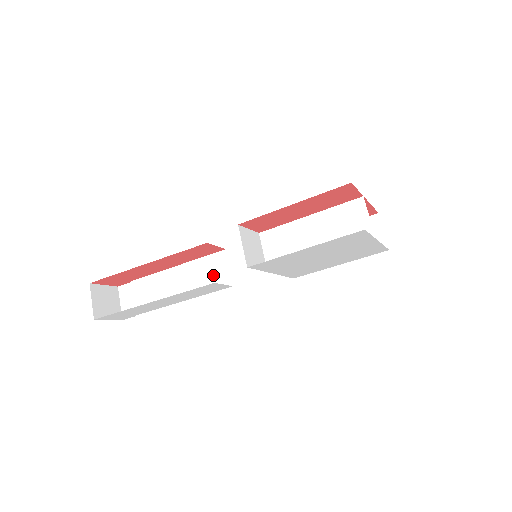
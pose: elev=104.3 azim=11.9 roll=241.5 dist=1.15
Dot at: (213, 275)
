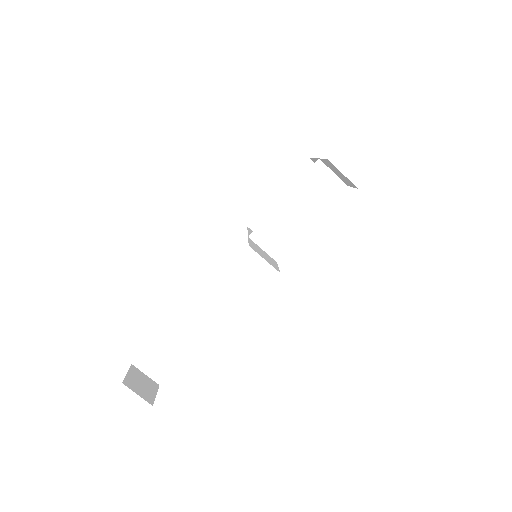
Dot at: (222, 294)
